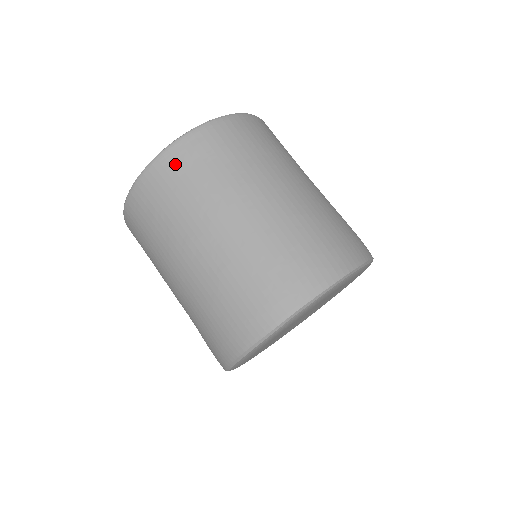
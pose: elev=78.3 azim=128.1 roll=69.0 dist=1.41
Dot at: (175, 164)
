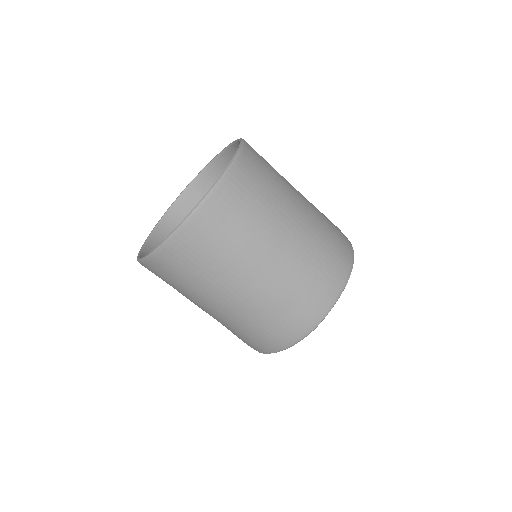
Dot at: (211, 219)
